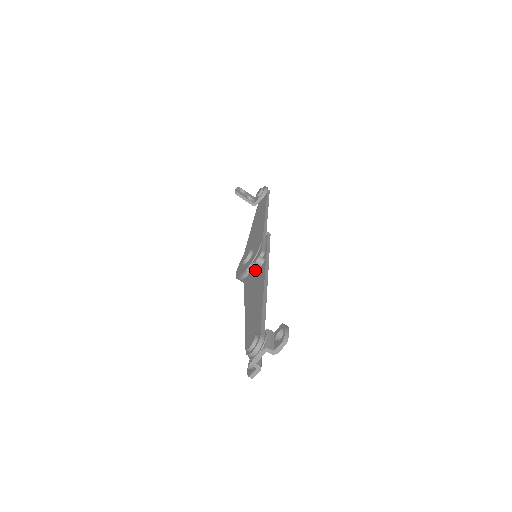
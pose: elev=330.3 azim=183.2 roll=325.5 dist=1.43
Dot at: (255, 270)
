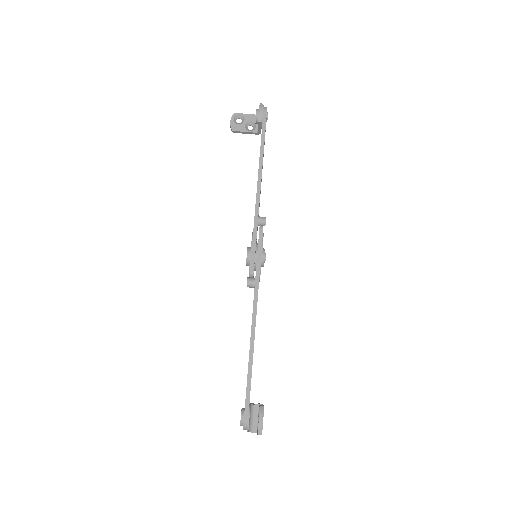
Dot at: occluded
